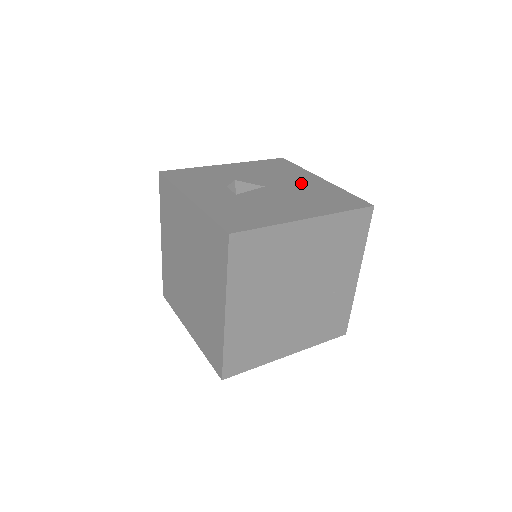
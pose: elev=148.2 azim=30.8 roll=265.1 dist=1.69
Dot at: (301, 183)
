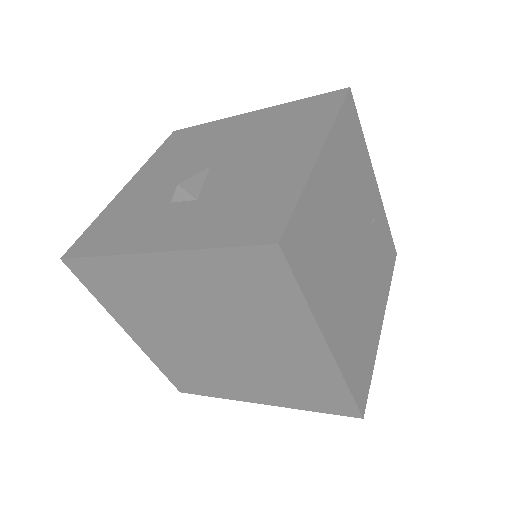
Dot at: (239, 132)
